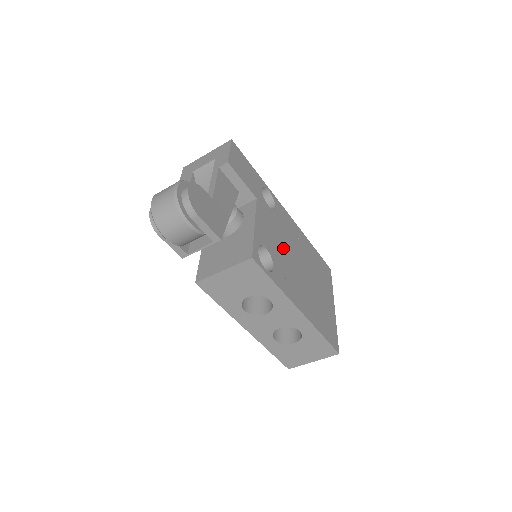
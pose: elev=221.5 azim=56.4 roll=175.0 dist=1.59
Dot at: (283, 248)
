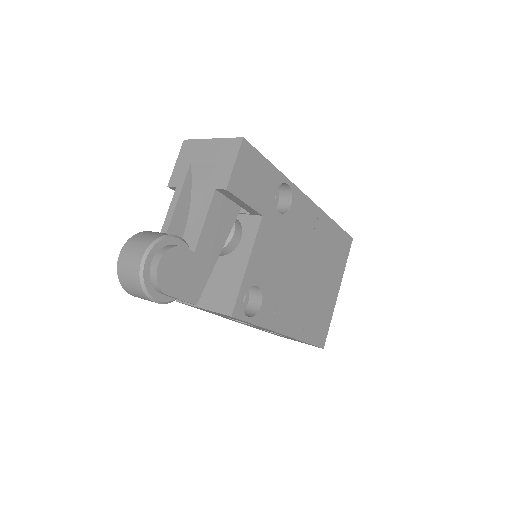
Dot at: (285, 264)
